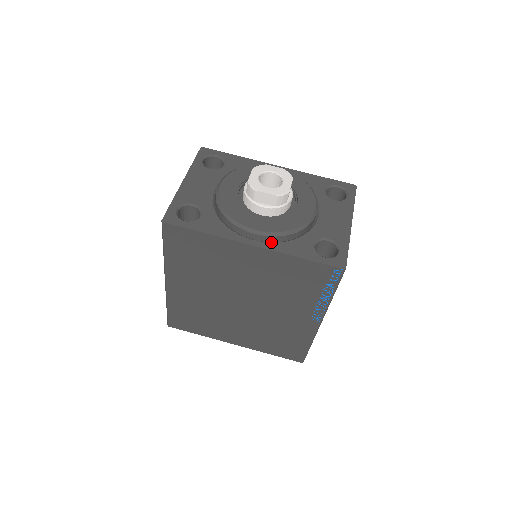
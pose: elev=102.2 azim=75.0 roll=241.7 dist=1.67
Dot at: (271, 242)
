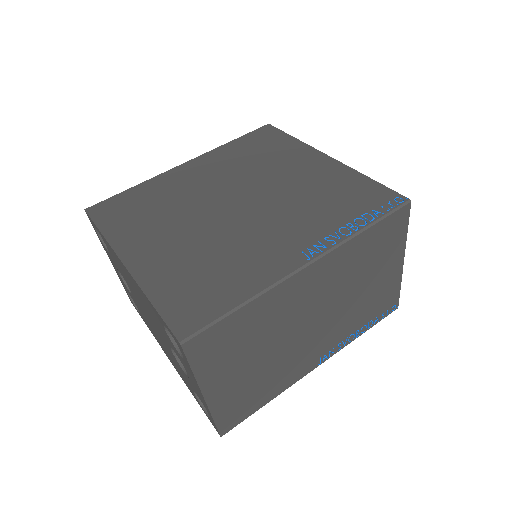
Dot at: occluded
